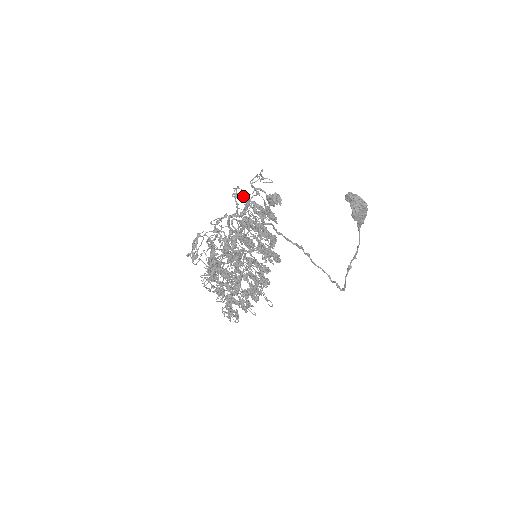
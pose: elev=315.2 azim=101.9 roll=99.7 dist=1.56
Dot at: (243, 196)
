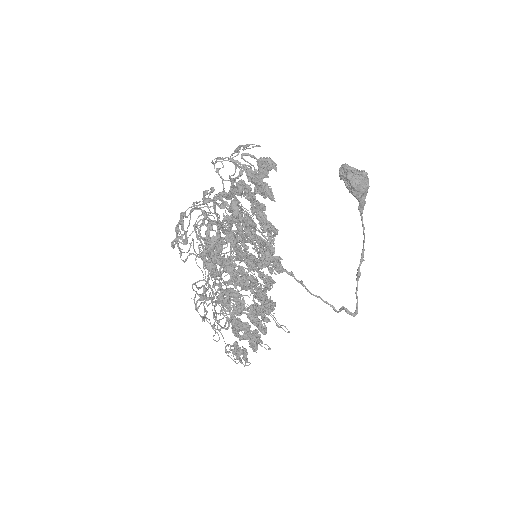
Dot at: (230, 159)
